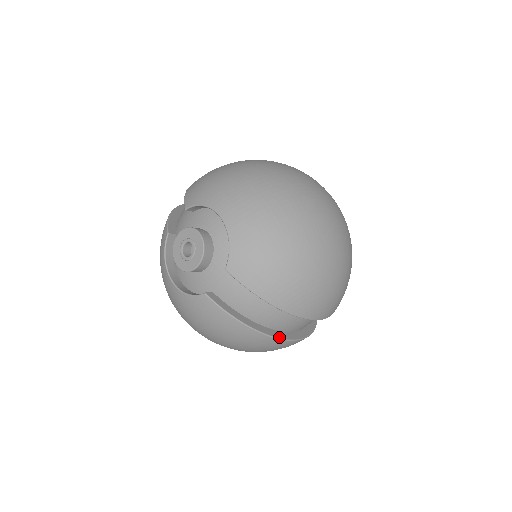
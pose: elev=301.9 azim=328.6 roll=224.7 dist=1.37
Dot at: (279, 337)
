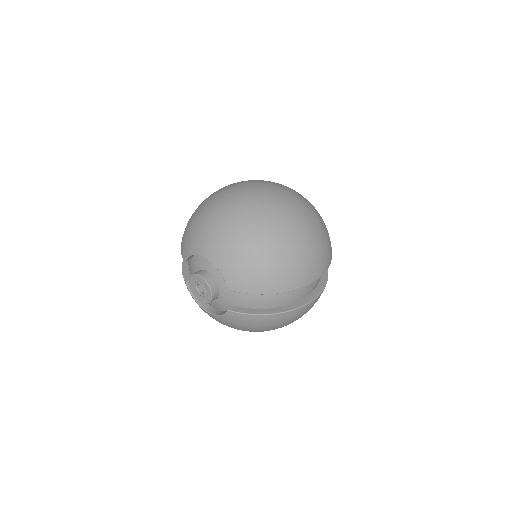
Dot at: (296, 307)
